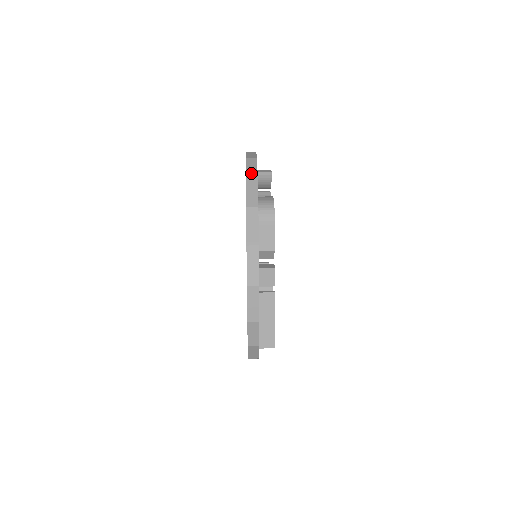
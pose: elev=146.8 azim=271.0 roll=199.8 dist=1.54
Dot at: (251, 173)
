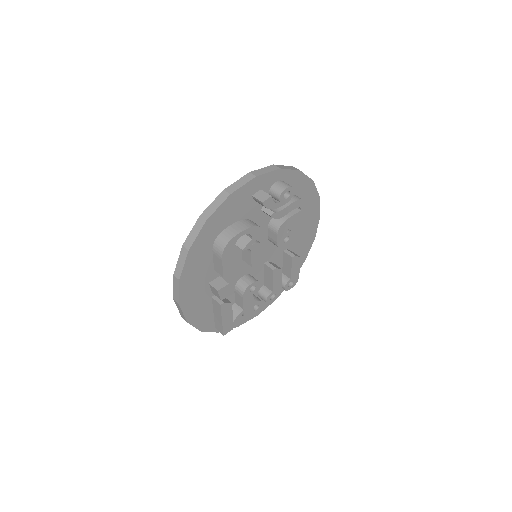
Dot at: (206, 213)
